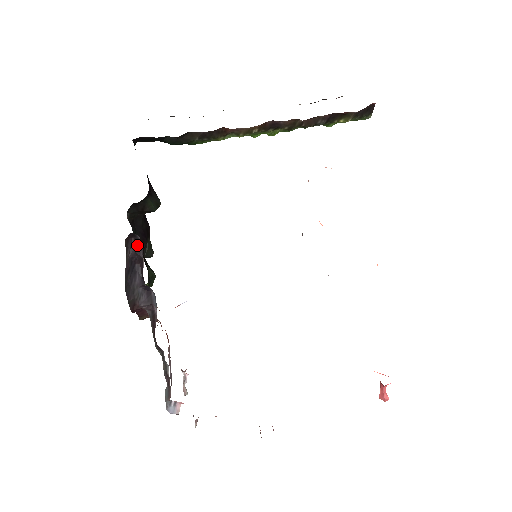
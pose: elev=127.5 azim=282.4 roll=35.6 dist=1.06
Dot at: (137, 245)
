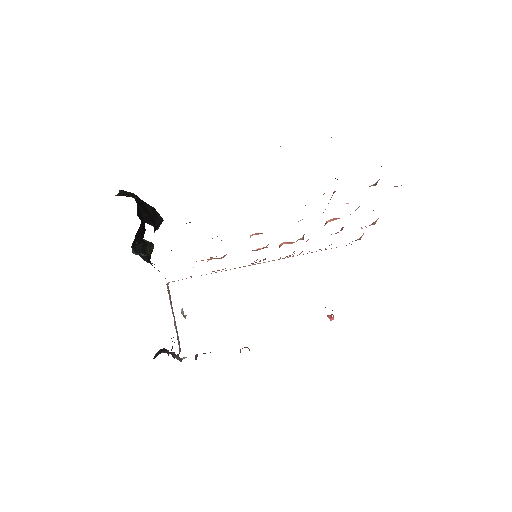
Dot at: (164, 349)
